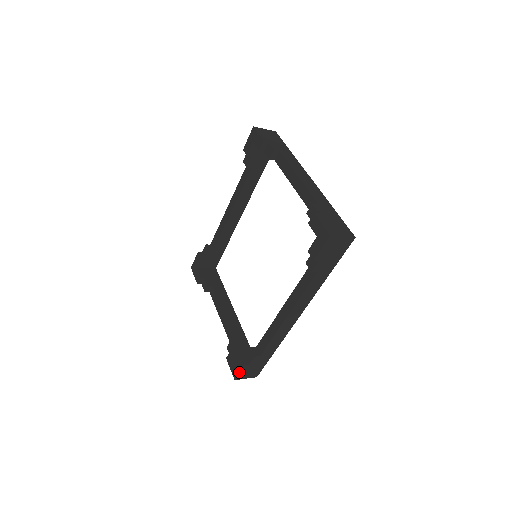
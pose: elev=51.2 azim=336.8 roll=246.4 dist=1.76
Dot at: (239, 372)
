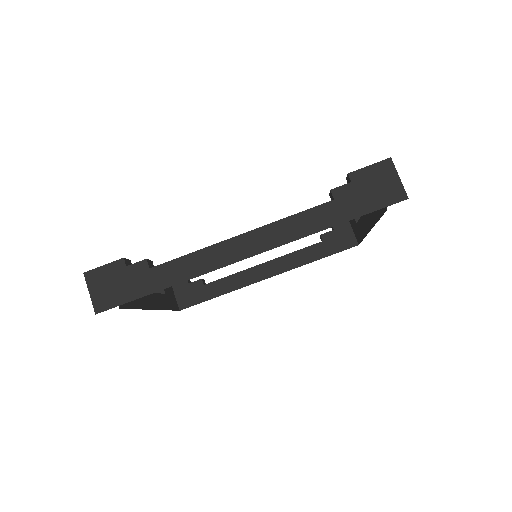
Dot at: (104, 265)
